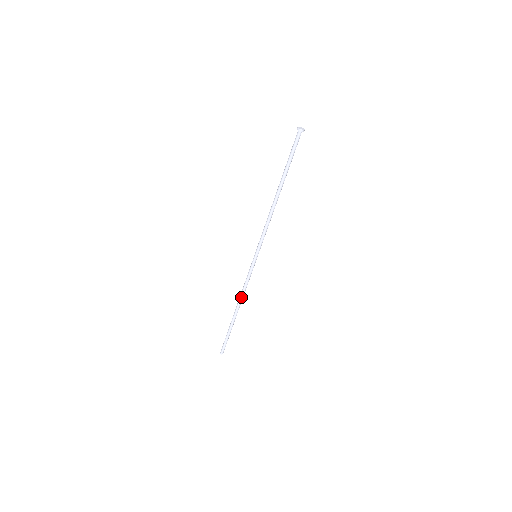
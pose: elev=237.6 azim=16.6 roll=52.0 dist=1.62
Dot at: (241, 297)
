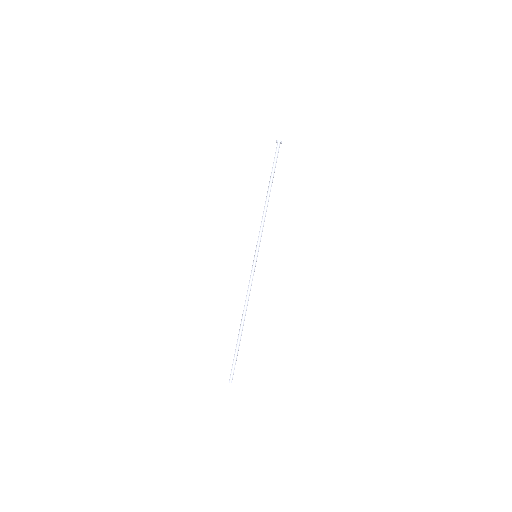
Dot at: (245, 303)
